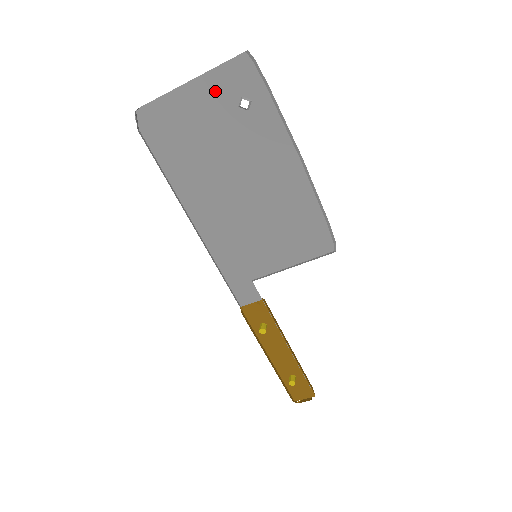
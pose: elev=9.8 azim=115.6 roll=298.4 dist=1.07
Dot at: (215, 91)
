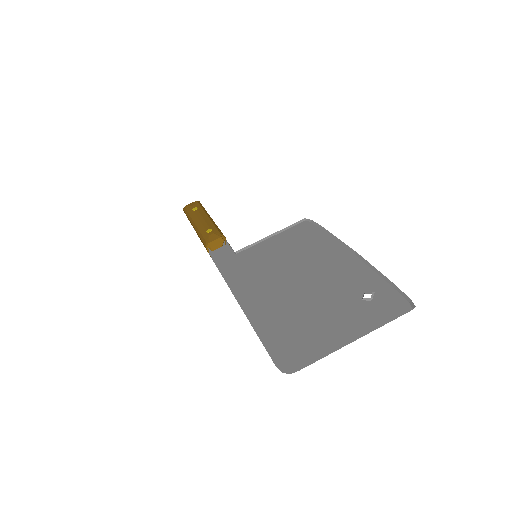
Dot at: (361, 317)
